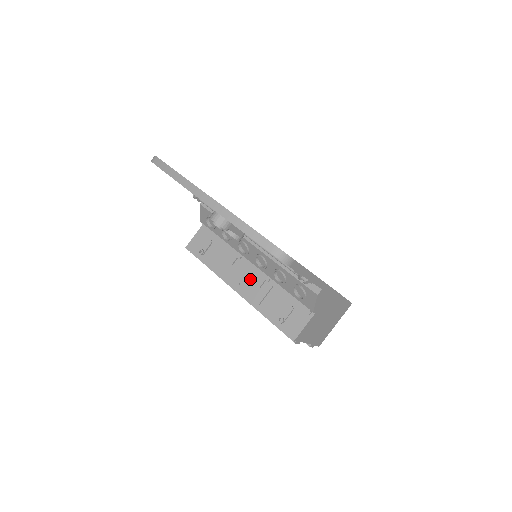
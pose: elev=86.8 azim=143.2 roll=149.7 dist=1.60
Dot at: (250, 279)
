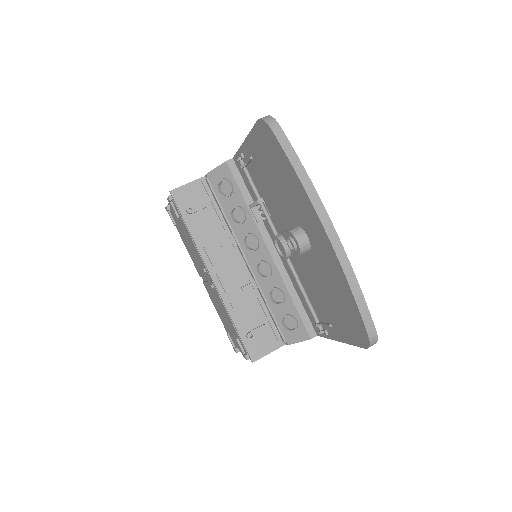
Dot at: (236, 275)
